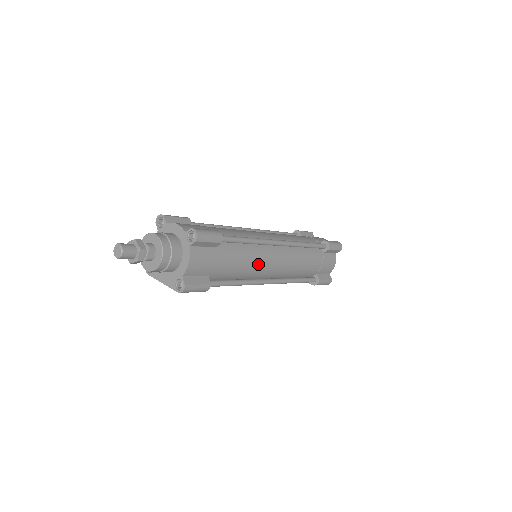
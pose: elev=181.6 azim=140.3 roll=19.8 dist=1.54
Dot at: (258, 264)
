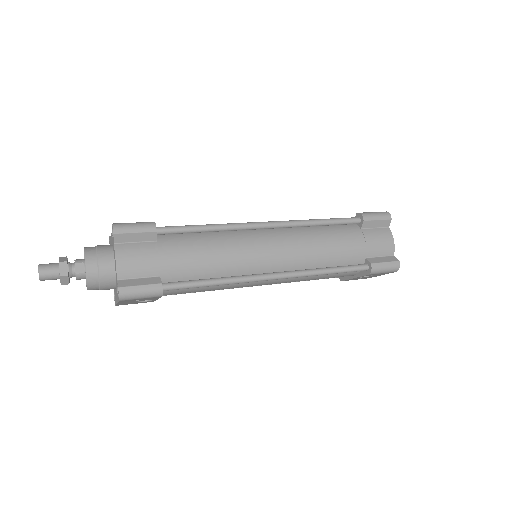
Dot at: (237, 253)
